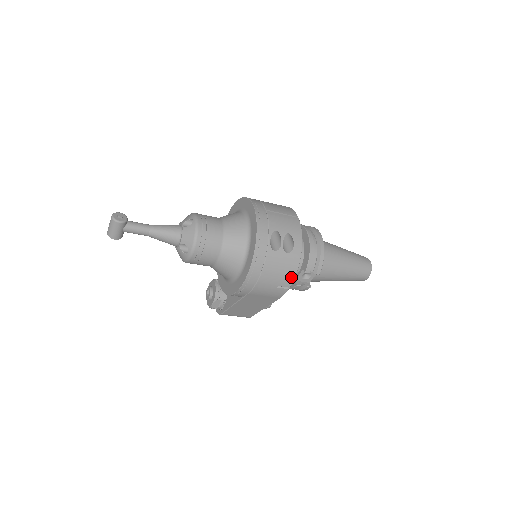
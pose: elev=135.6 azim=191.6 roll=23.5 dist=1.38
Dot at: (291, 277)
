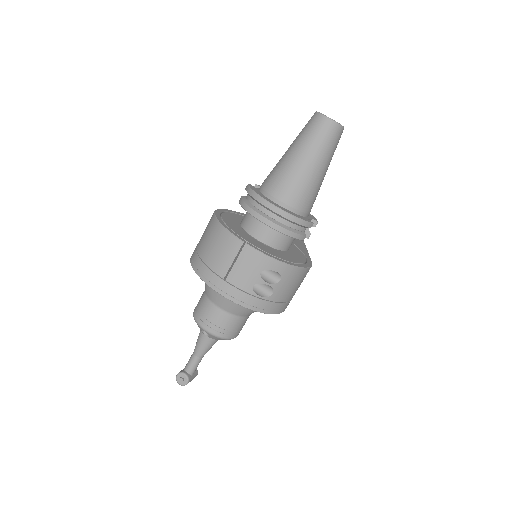
Dot at: (303, 272)
